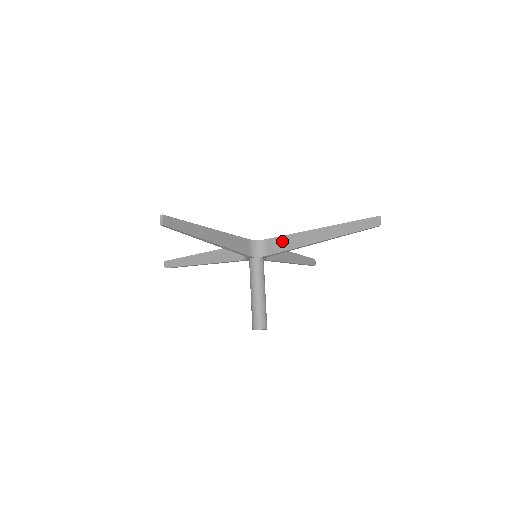
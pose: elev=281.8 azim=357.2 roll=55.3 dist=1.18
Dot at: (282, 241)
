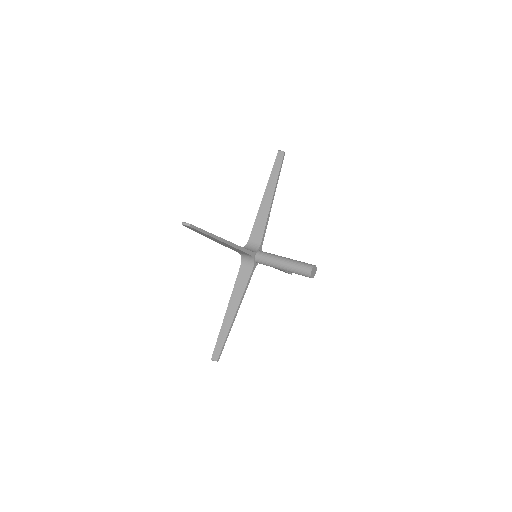
Dot at: (257, 227)
